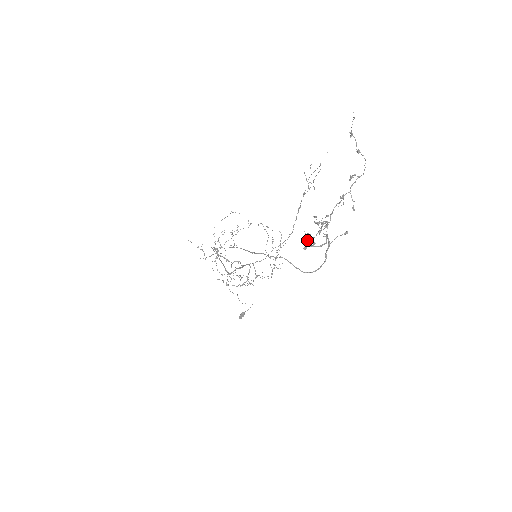
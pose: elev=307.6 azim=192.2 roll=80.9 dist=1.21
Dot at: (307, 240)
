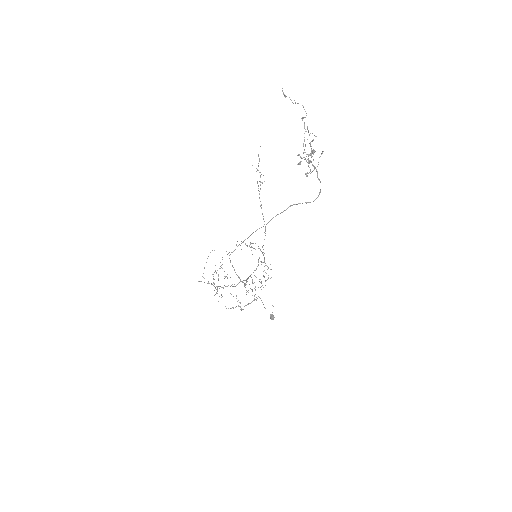
Dot at: (313, 151)
